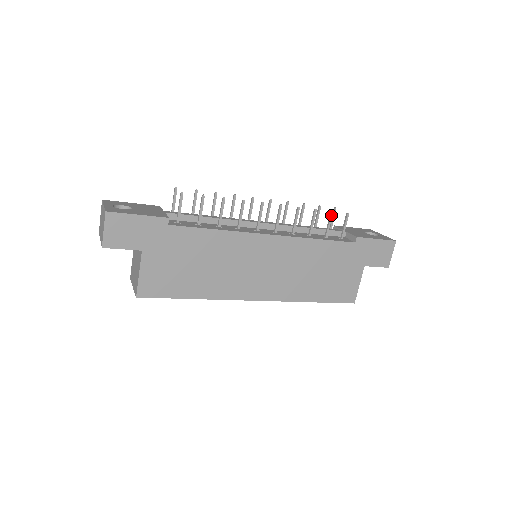
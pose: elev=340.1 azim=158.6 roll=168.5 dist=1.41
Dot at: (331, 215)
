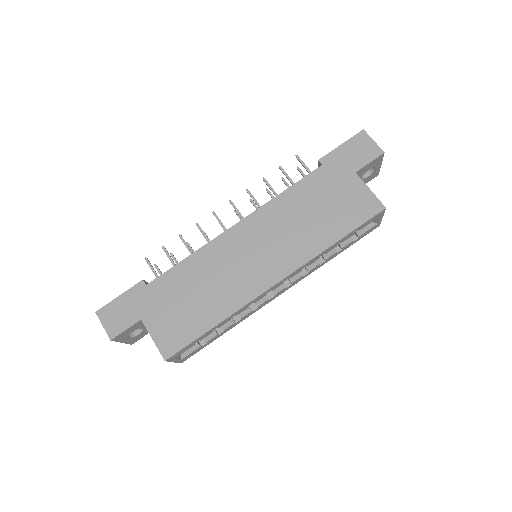
Dot at: (281, 170)
